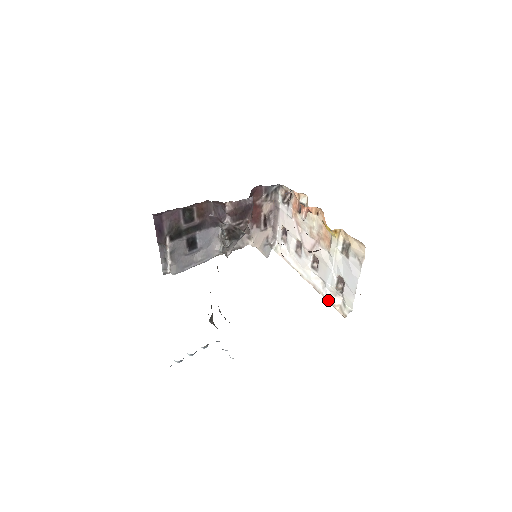
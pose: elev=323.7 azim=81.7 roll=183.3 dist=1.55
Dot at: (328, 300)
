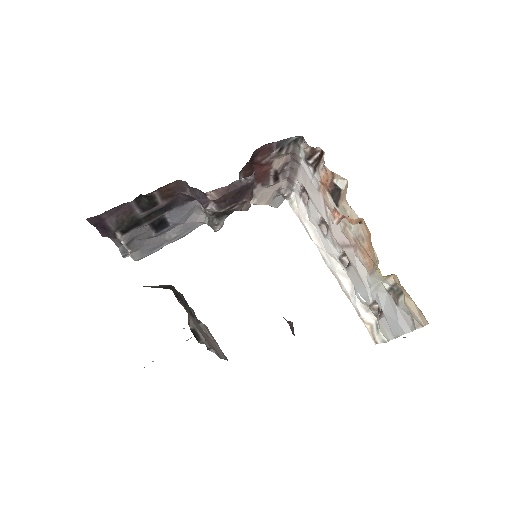
Dot at: (356, 310)
